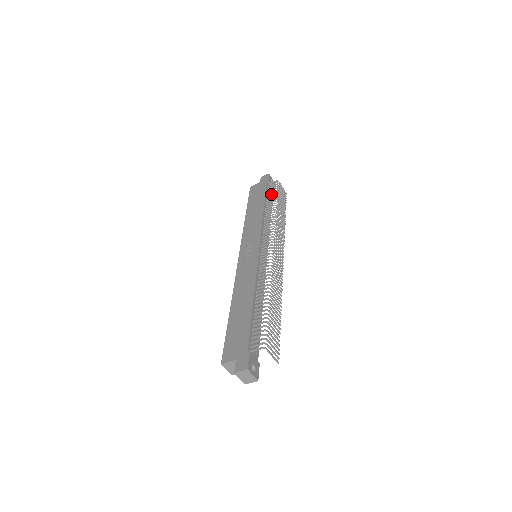
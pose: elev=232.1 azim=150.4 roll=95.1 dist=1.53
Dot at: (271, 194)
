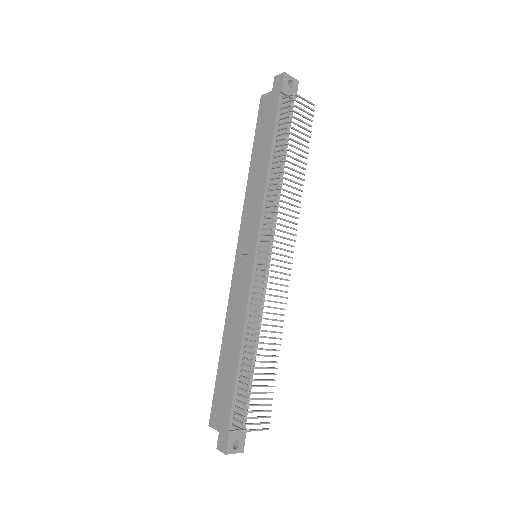
Dot at: (282, 129)
